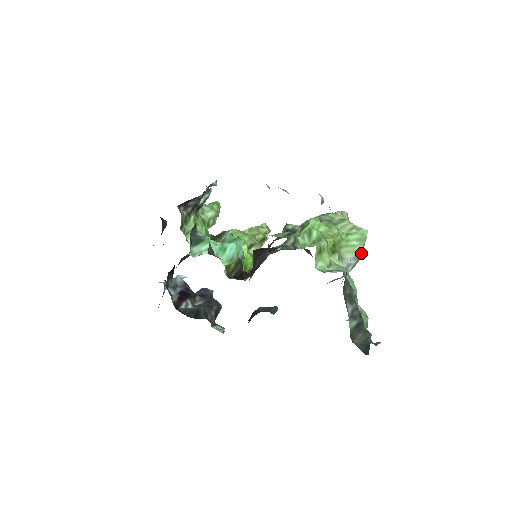
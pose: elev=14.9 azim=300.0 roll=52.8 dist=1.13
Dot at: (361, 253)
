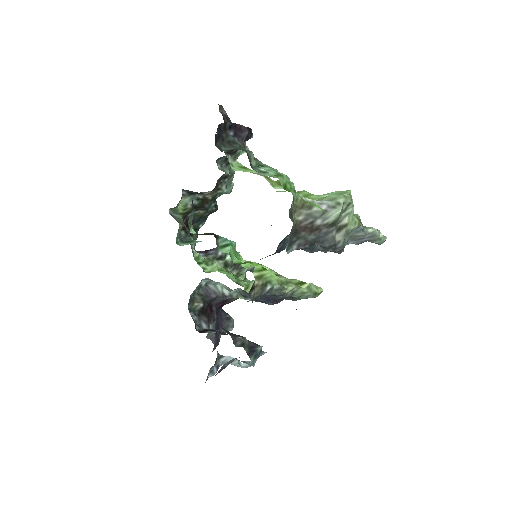
Dot at: (341, 200)
